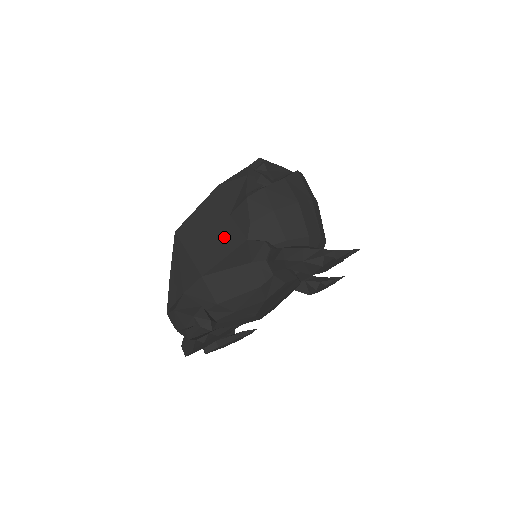
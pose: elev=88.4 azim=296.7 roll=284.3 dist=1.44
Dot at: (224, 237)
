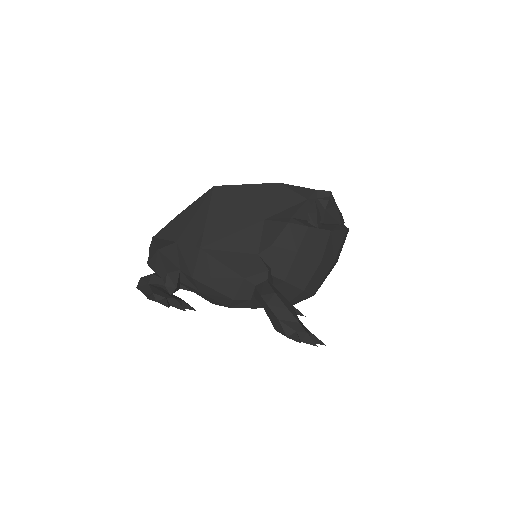
Dot at: (244, 233)
